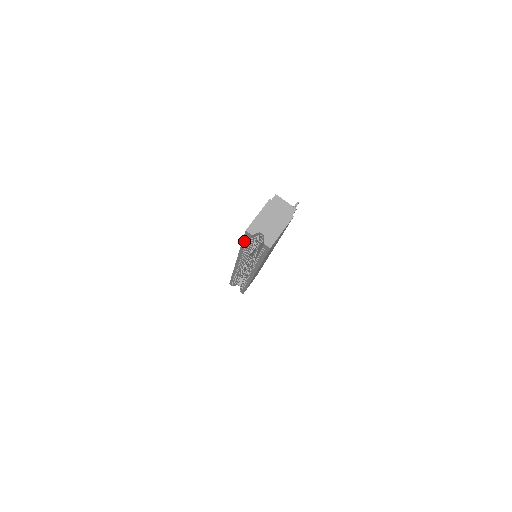
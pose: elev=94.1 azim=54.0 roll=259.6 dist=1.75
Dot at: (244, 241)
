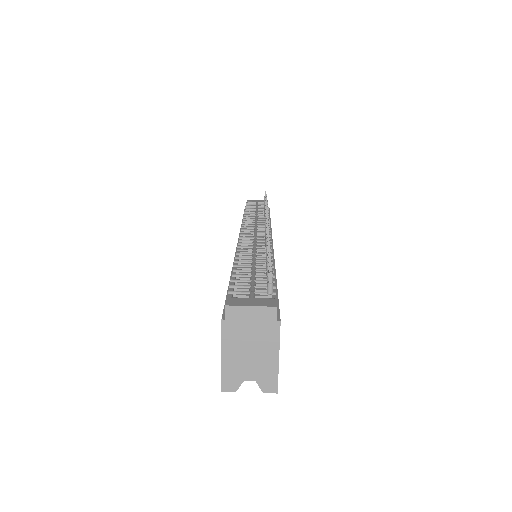
Dot at: occluded
